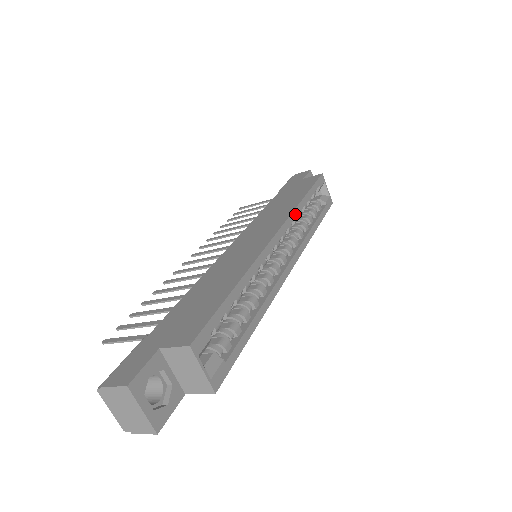
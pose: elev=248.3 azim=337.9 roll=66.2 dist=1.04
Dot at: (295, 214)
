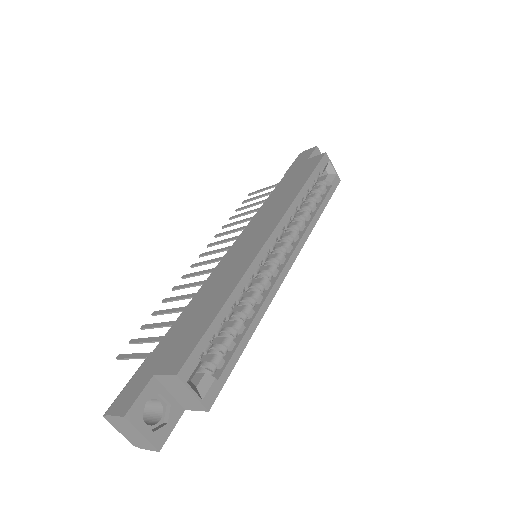
Dot at: (293, 208)
